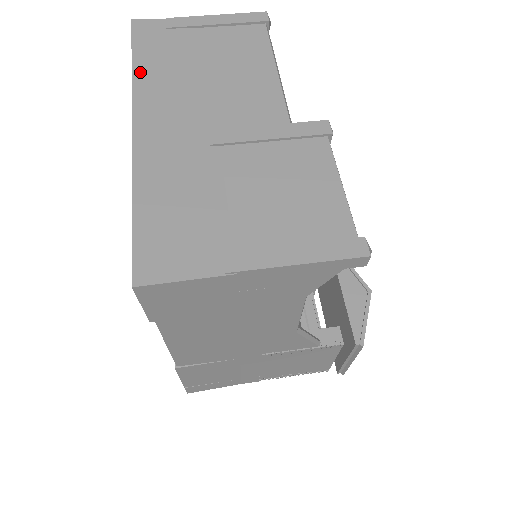
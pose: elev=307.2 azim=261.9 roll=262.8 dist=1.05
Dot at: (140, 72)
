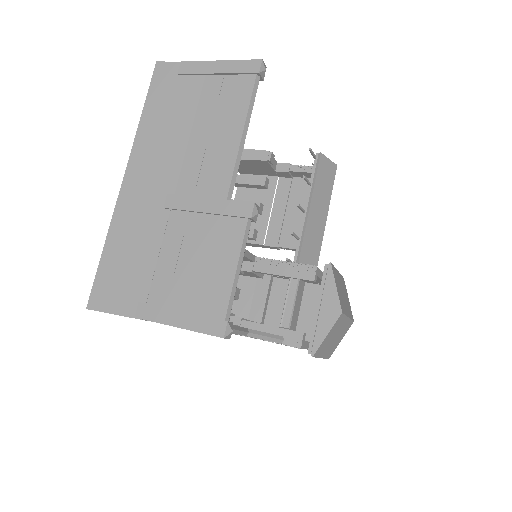
Dot at: (144, 124)
